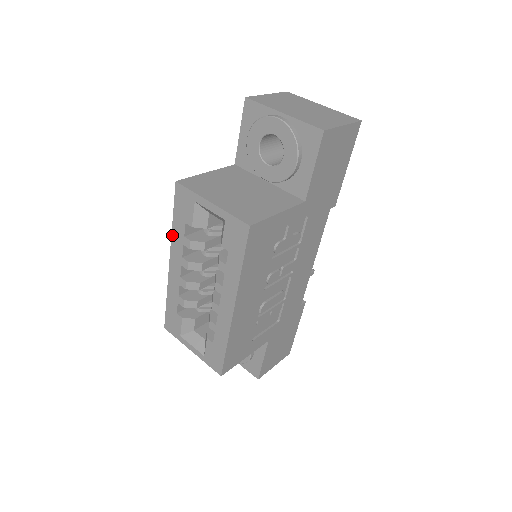
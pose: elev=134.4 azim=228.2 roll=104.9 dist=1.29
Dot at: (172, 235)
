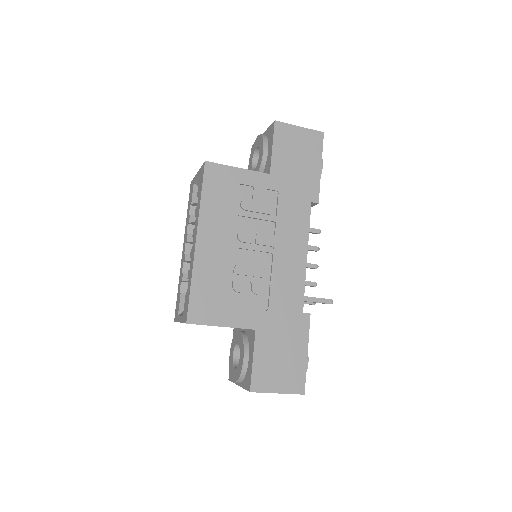
Dot at: (186, 224)
